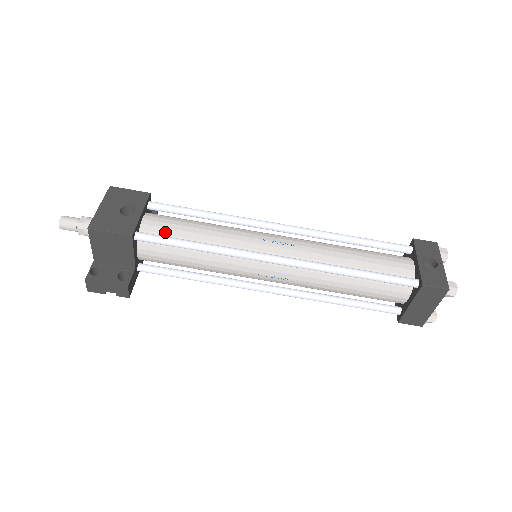
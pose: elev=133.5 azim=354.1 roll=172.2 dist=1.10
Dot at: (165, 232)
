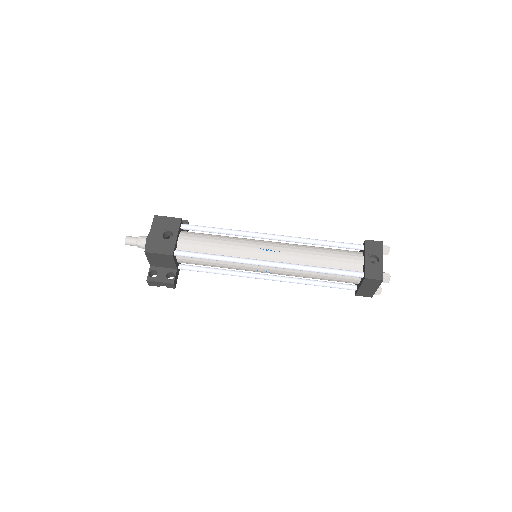
Dot at: (194, 248)
